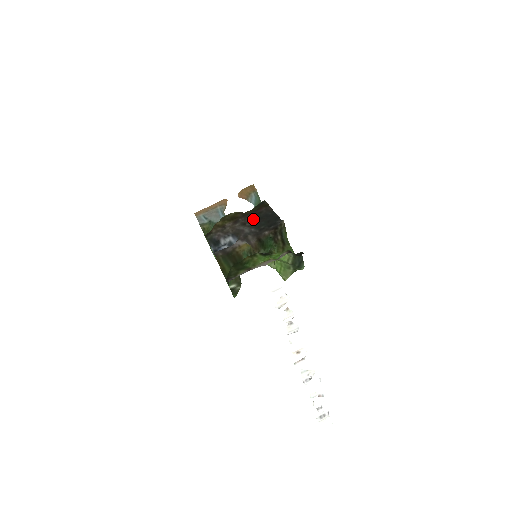
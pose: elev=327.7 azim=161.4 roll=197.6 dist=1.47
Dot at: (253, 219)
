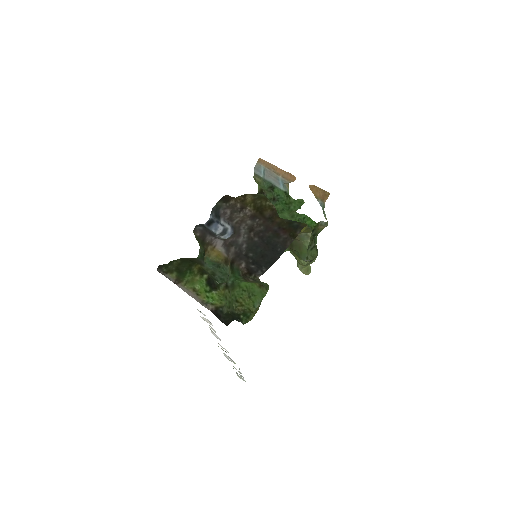
Dot at: (262, 235)
